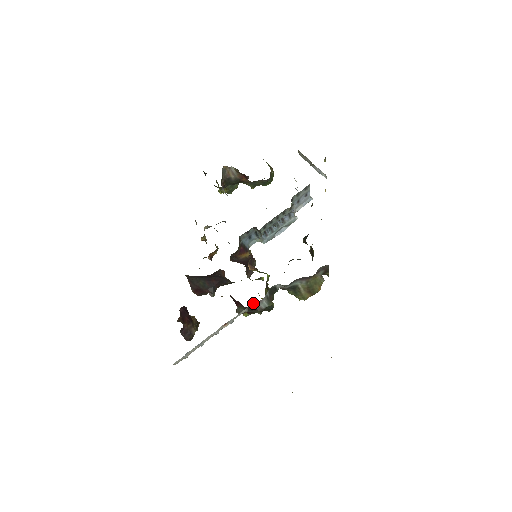
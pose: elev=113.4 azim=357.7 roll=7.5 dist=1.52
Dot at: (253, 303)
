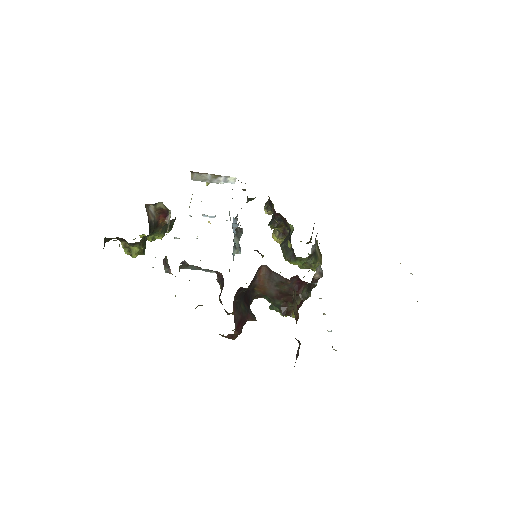
Dot at: (316, 270)
